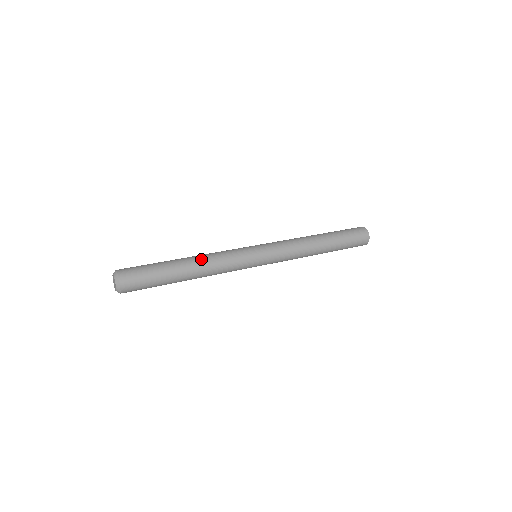
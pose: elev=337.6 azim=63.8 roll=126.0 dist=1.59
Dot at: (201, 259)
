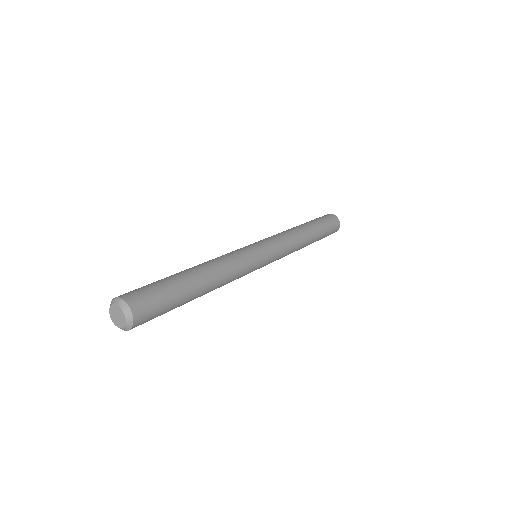
Dot at: (208, 263)
